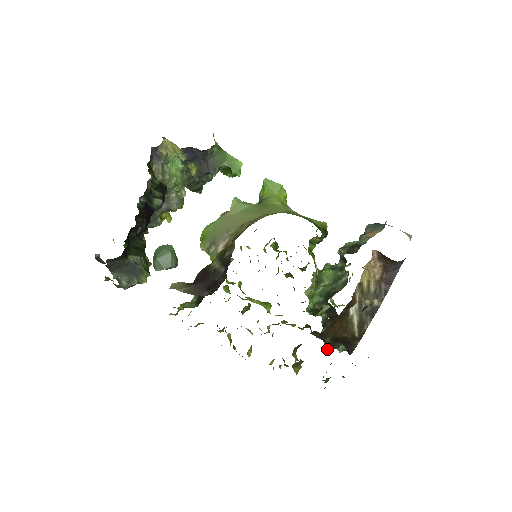
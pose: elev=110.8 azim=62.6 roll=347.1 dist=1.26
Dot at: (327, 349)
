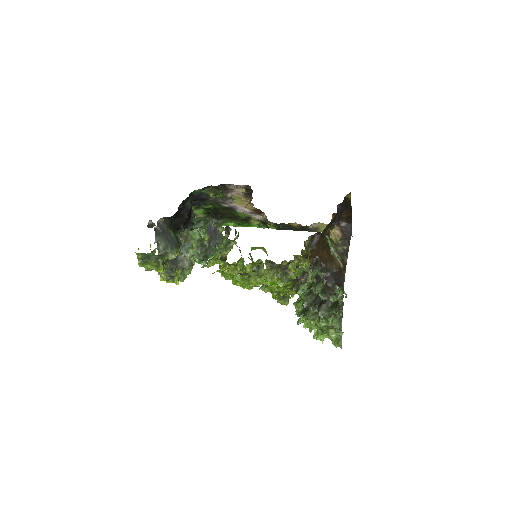
Dot at: (324, 294)
